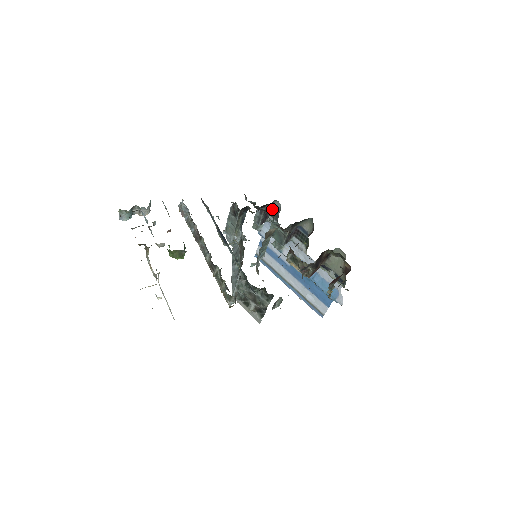
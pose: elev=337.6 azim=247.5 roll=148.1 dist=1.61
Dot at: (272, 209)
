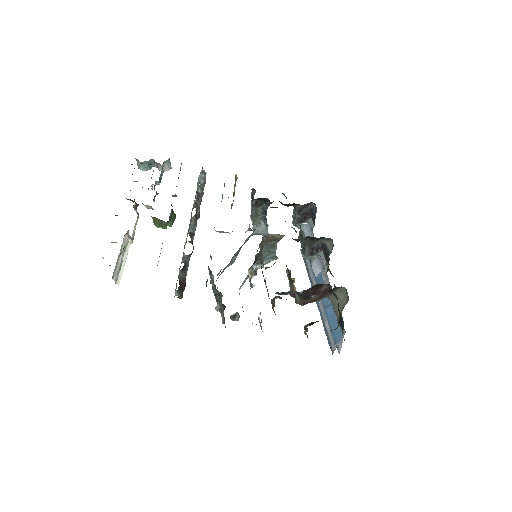
Dot at: (312, 211)
